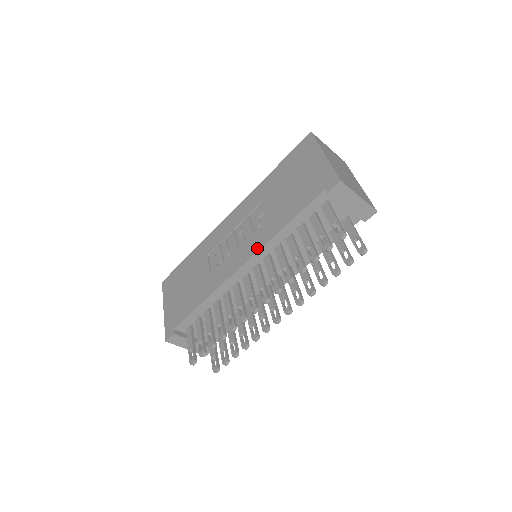
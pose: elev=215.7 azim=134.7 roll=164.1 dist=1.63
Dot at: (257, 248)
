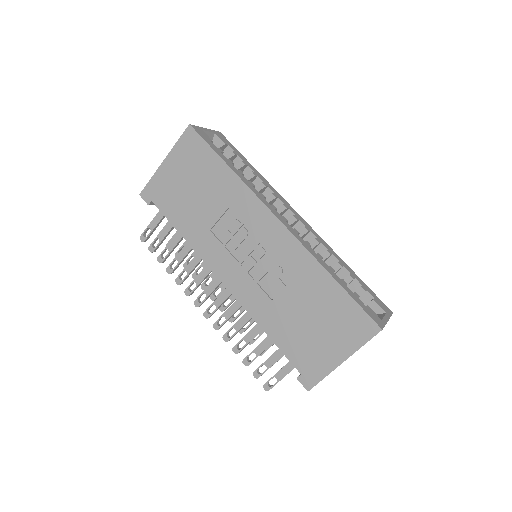
Dot at: (240, 299)
